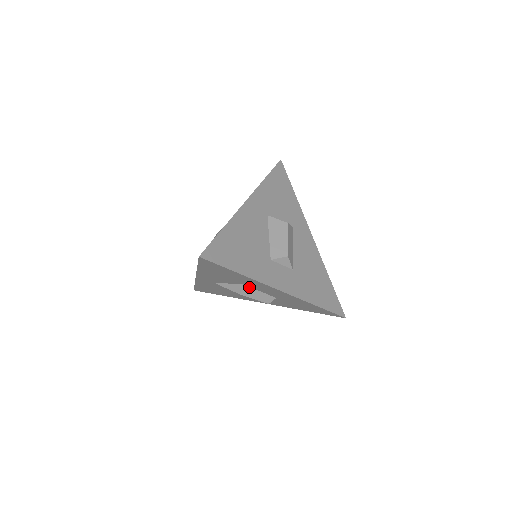
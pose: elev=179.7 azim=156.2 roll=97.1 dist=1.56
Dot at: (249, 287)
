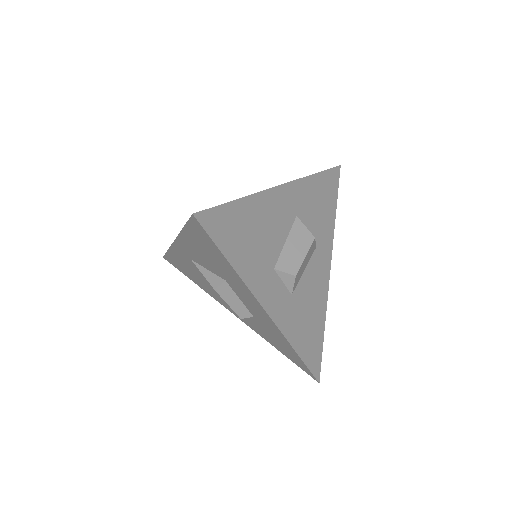
Dot at: (230, 287)
